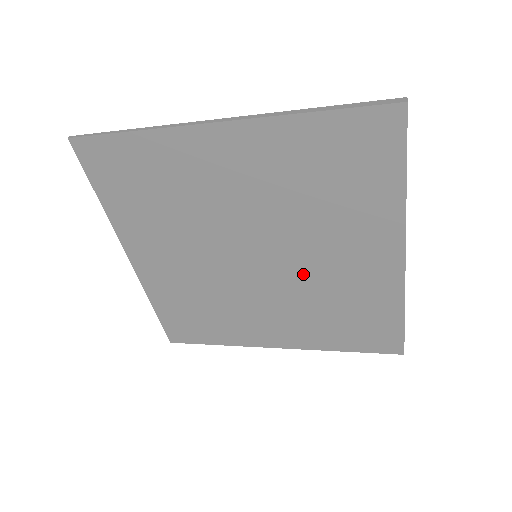
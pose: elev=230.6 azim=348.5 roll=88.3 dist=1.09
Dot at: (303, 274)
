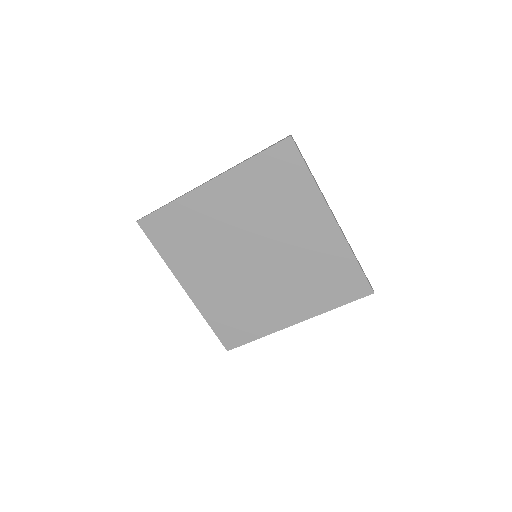
Dot at: (286, 257)
